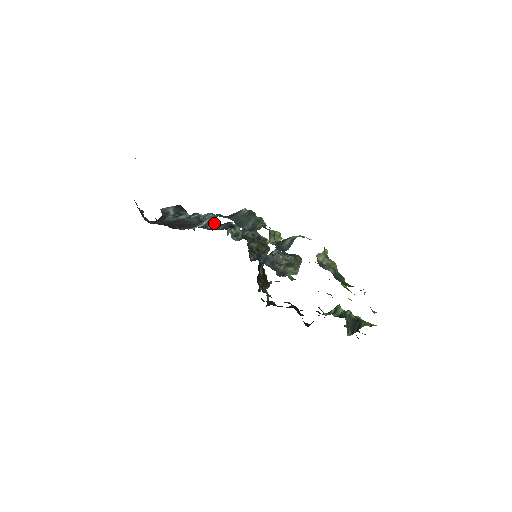
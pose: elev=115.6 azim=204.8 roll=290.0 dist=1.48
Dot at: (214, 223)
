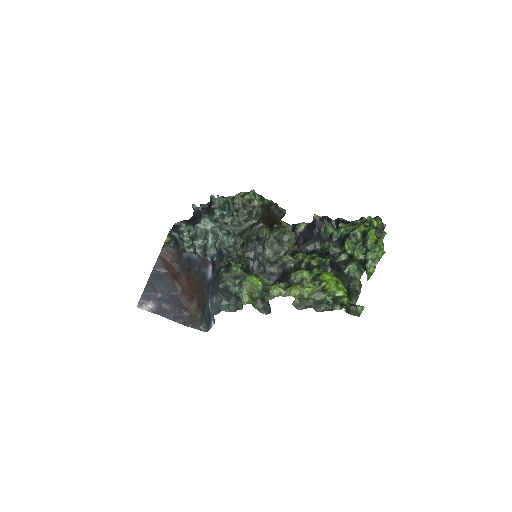
Dot at: (209, 257)
